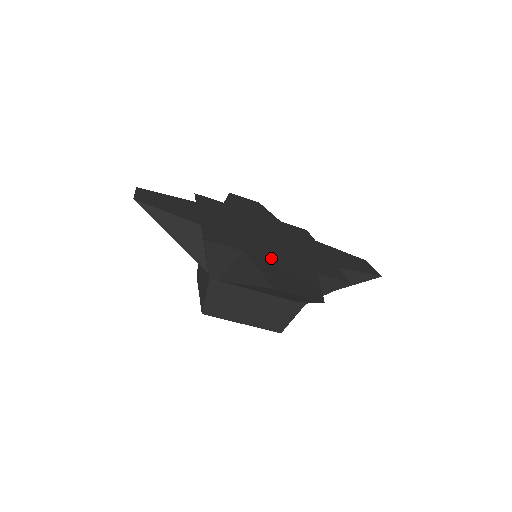
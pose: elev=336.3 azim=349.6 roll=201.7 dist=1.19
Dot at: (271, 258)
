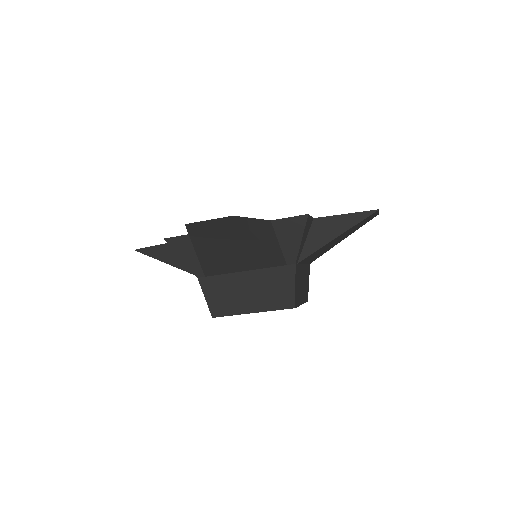
Dot at: occluded
